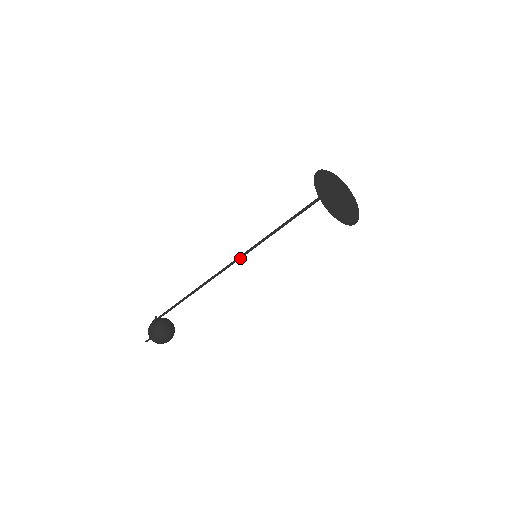
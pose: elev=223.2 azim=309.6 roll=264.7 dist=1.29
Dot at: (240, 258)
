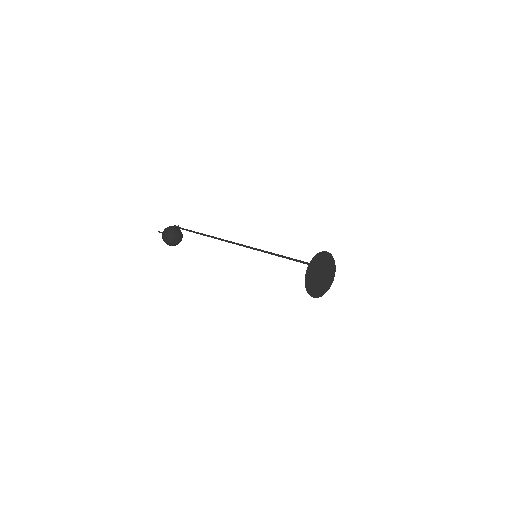
Dot at: occluded
